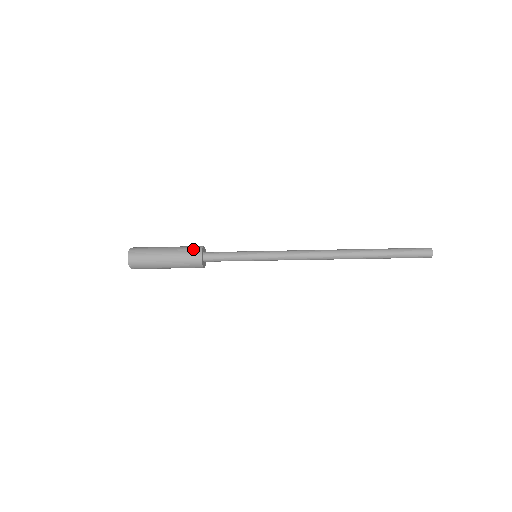
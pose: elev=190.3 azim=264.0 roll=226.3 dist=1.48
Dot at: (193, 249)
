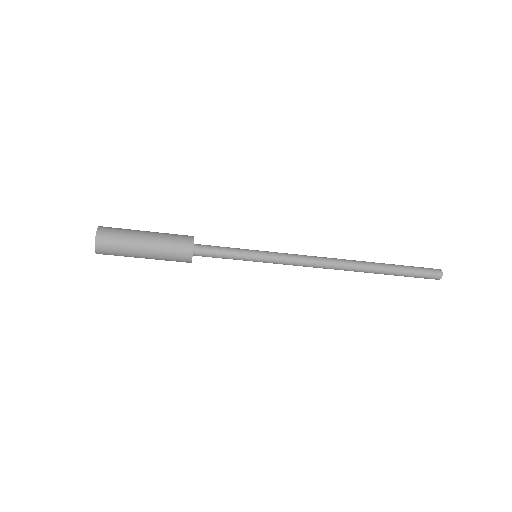
Dot at: (183, 237)
